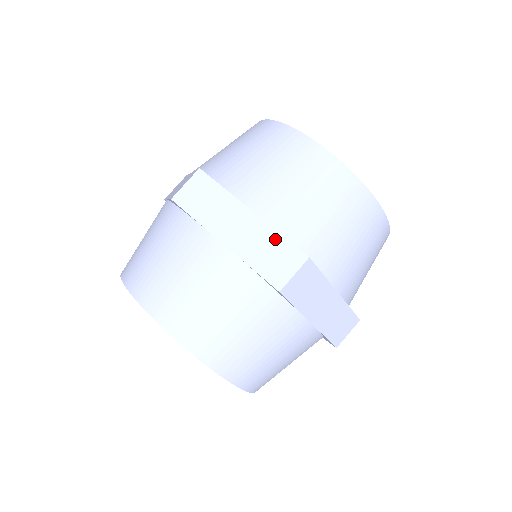
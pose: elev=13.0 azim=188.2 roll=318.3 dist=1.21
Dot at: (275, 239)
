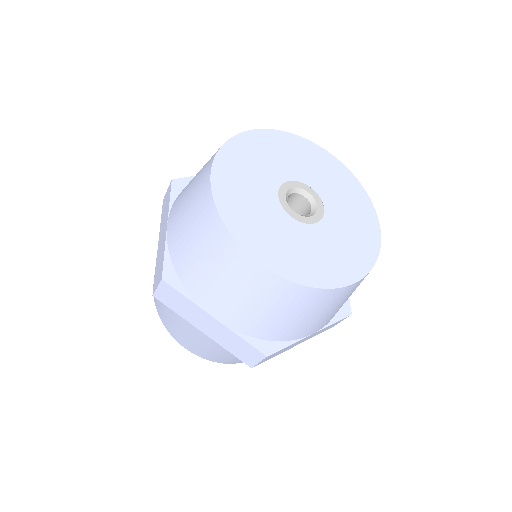
Dot at: (238, 340)
